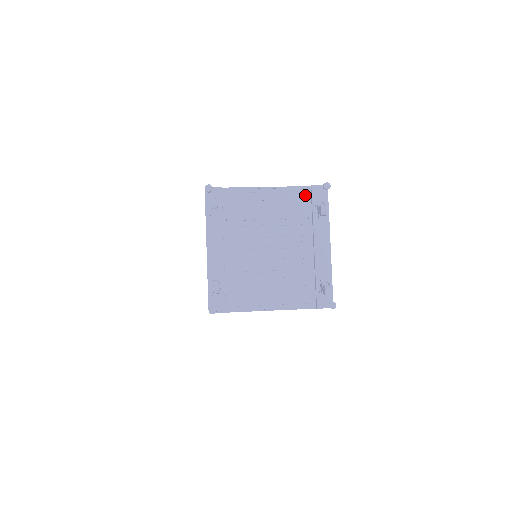
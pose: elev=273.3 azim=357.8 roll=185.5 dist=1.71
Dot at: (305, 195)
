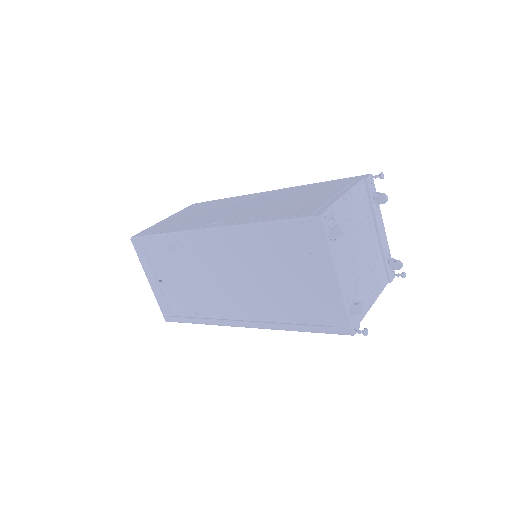
Dot at: (363, 189)
